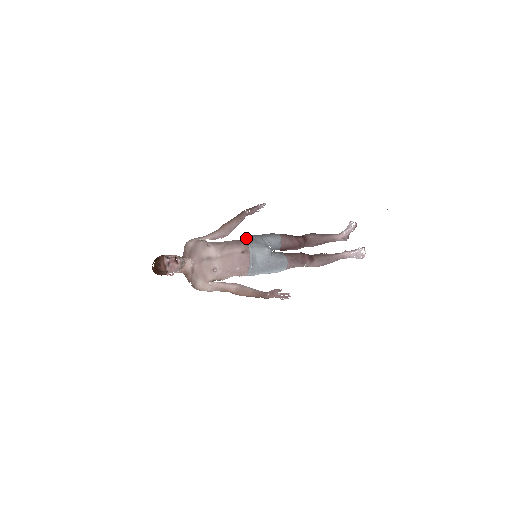
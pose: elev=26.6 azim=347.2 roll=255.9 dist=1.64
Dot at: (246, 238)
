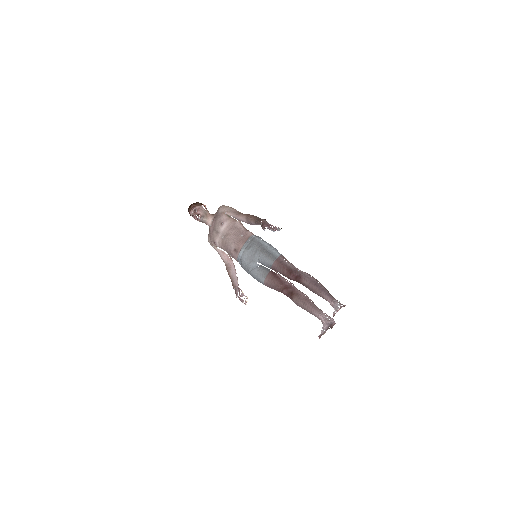
Dot at: (252, 240)
